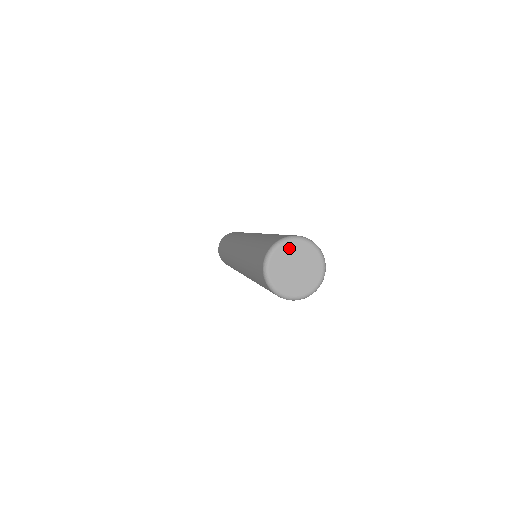
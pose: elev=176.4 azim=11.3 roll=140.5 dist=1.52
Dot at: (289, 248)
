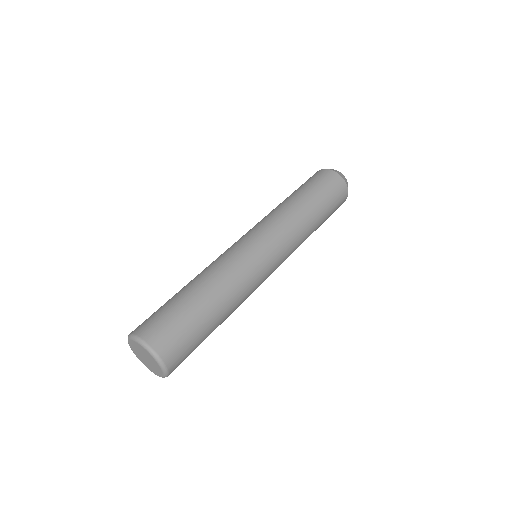
Dot at: (149, 355)
